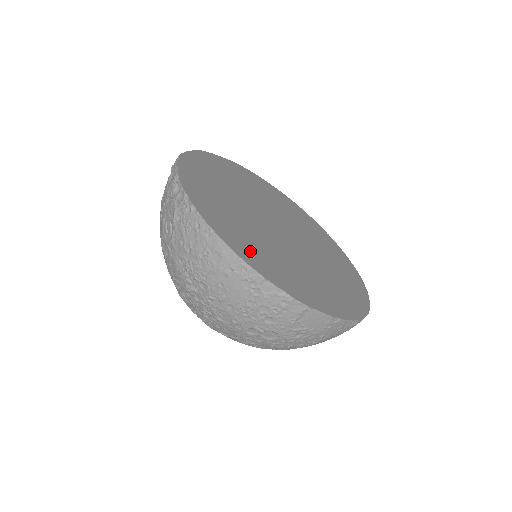
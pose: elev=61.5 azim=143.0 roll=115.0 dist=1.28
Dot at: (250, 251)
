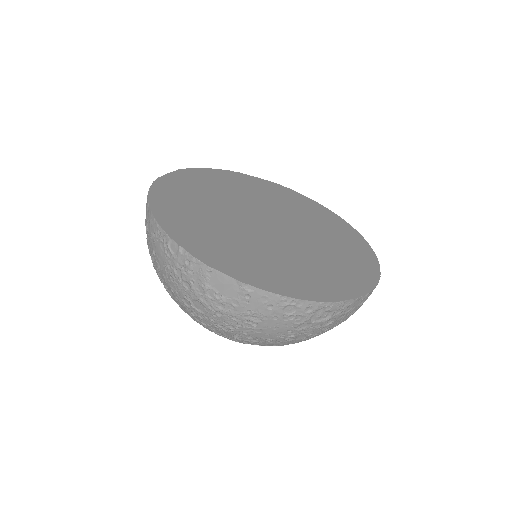
Dot at: (181, 222)
